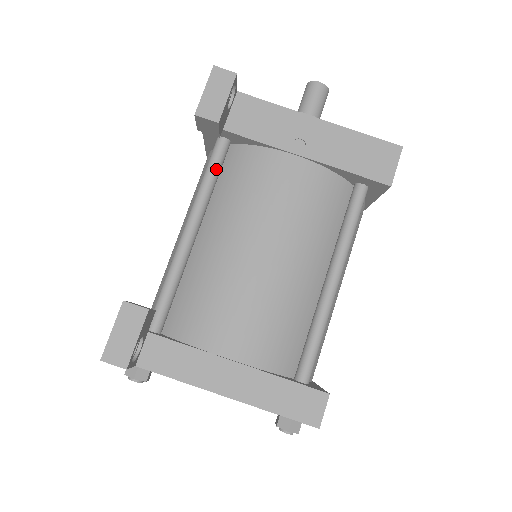
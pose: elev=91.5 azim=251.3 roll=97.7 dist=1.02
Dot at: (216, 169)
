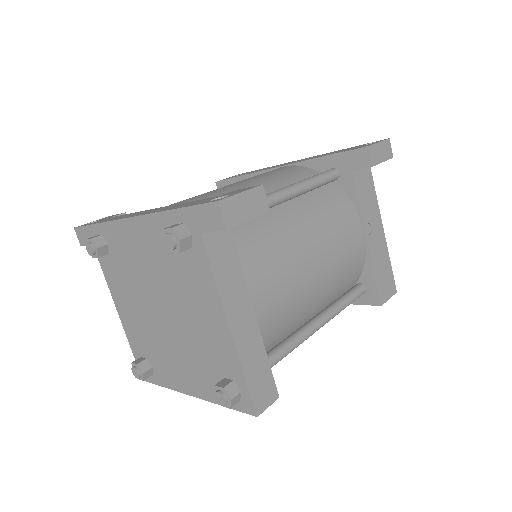
Dot at: (324, 183)
